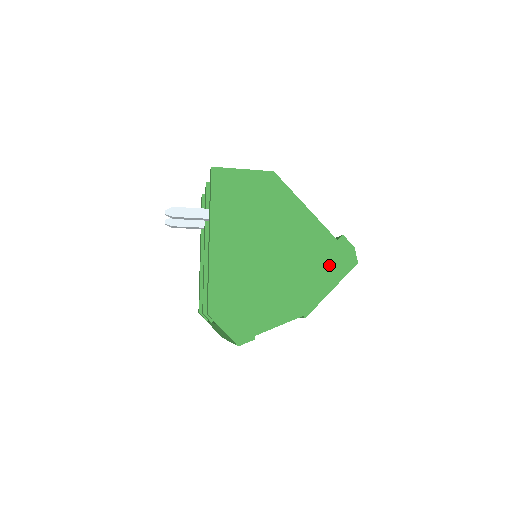
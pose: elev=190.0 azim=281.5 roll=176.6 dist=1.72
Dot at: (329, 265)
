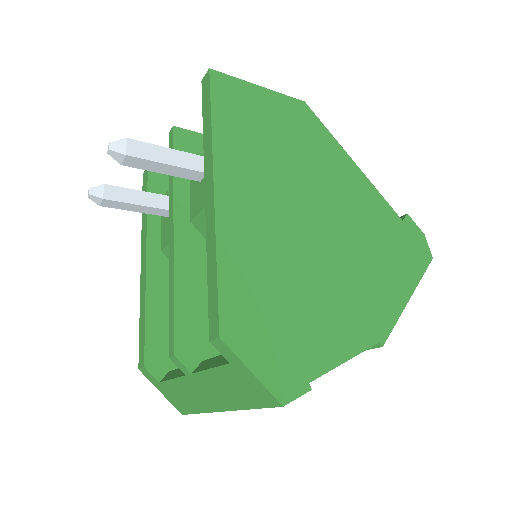
Dot at: (399, 257)
